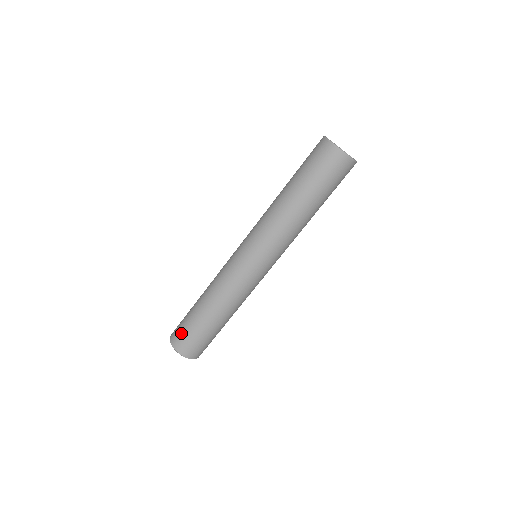
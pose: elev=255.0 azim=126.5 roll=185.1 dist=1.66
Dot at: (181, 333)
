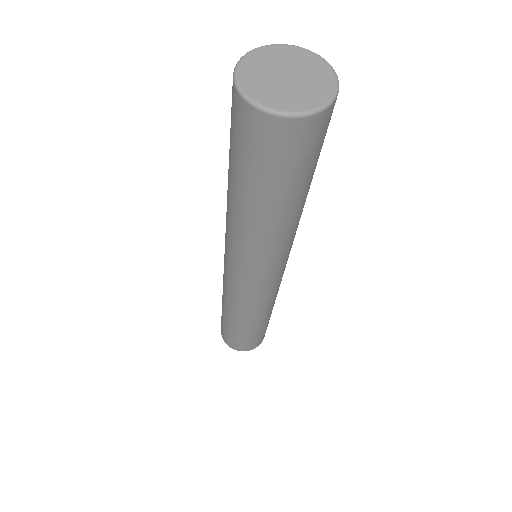
Dot at: (224, 334)
